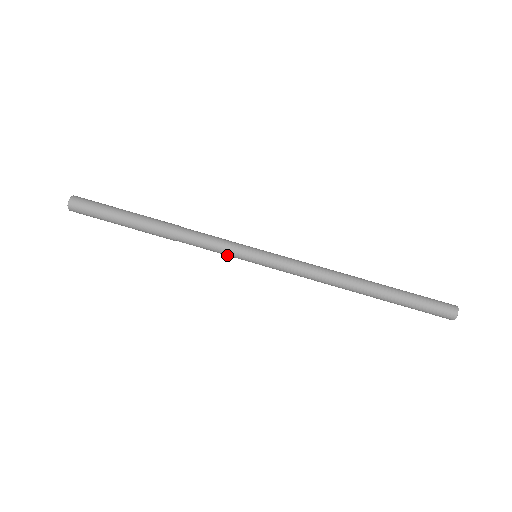
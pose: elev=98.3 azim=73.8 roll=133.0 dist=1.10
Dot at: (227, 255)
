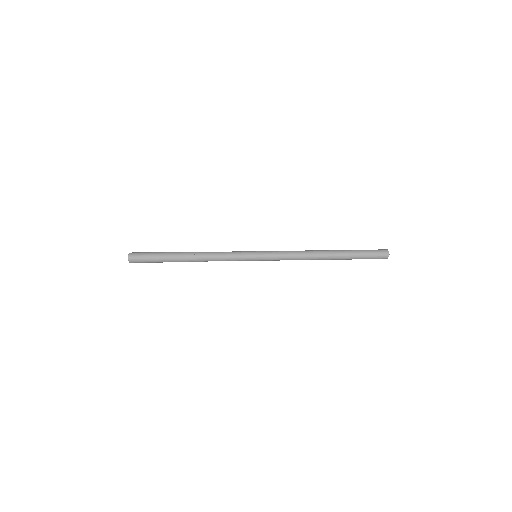
Dot at: occluded
